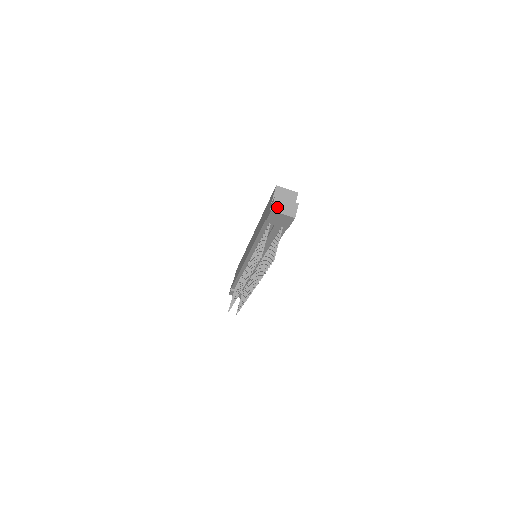
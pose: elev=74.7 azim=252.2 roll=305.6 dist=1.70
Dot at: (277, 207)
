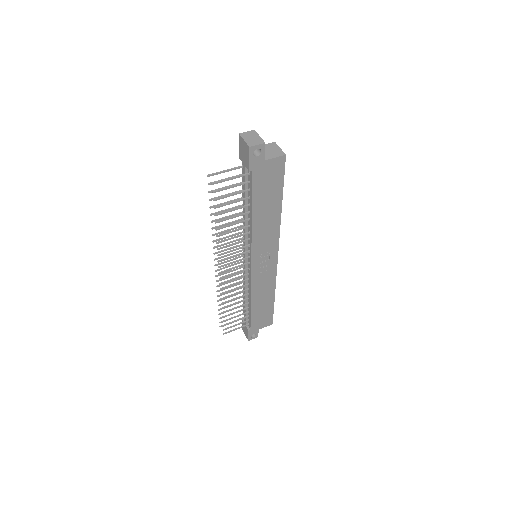
Dot at: (246, 135)
